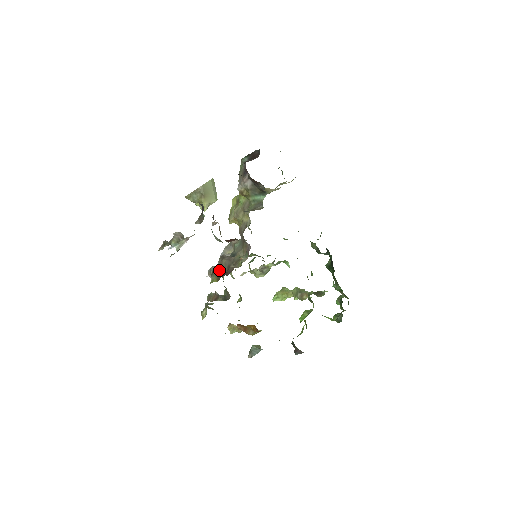
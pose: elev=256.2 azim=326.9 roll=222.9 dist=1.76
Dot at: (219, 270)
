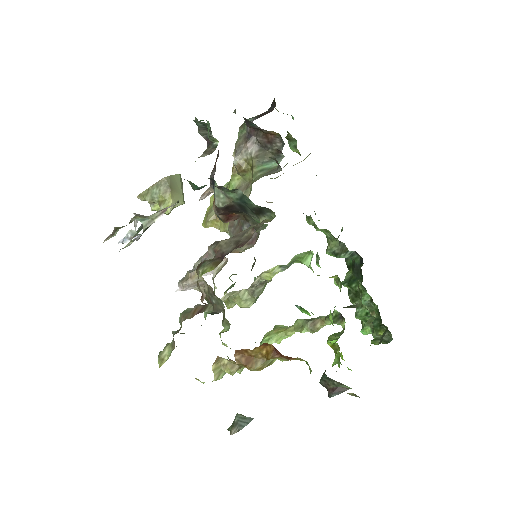
Dot at: (214, 256)
